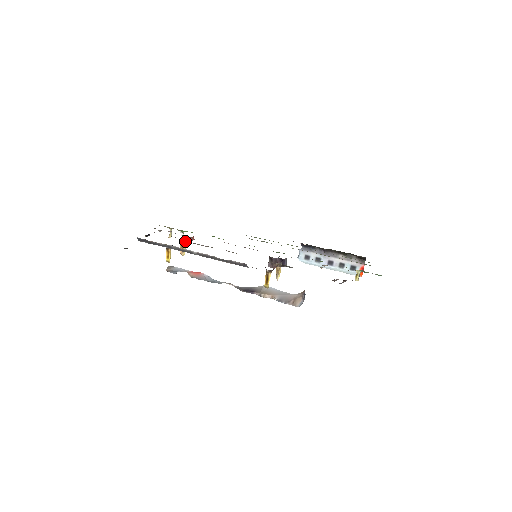
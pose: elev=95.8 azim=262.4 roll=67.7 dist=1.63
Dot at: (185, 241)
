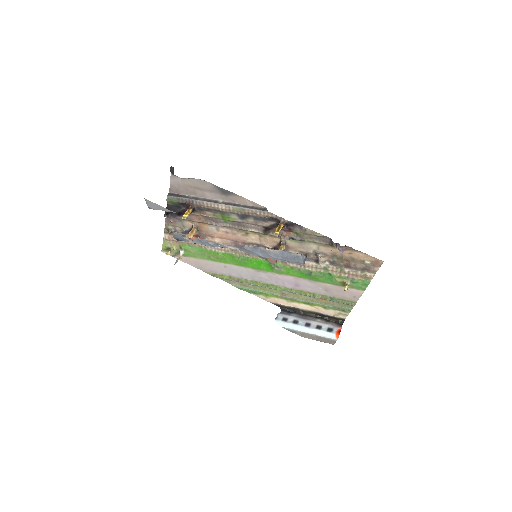
Dot at: (196, 229)
